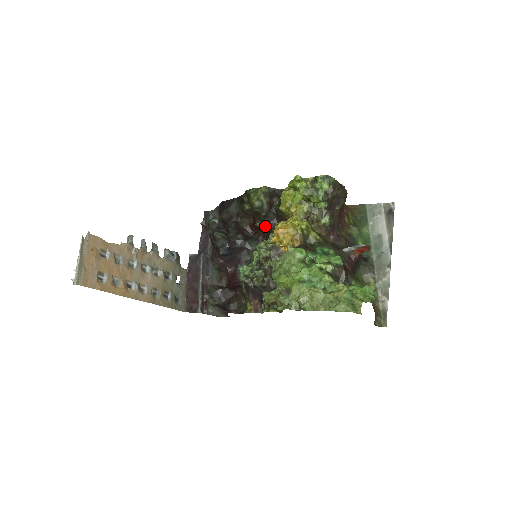
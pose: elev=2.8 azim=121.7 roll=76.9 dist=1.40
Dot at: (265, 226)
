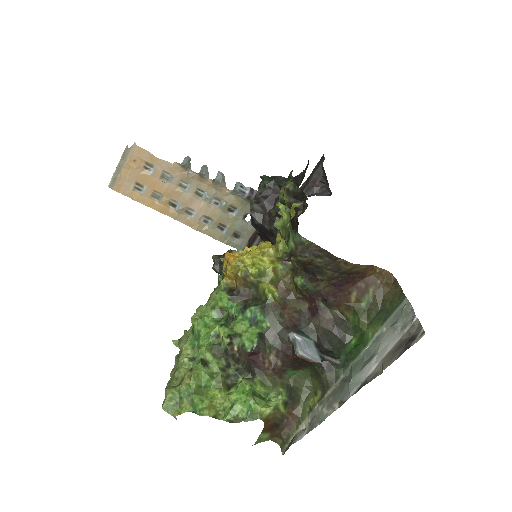
Dot at: occluded
